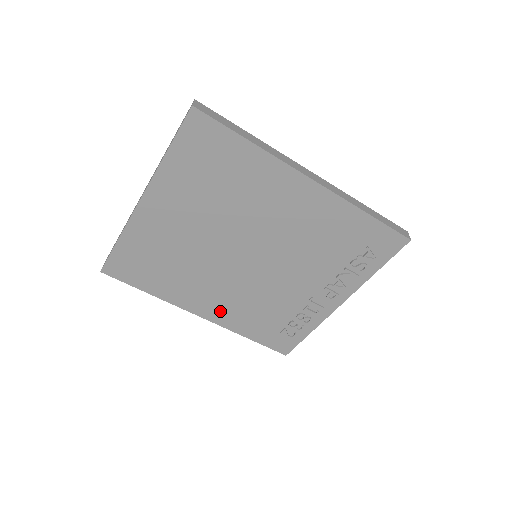
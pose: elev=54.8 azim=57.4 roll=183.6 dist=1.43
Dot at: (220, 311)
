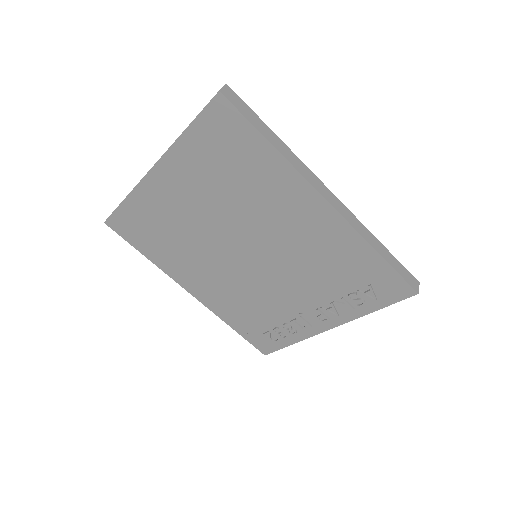
Dot at: (210, 295)
